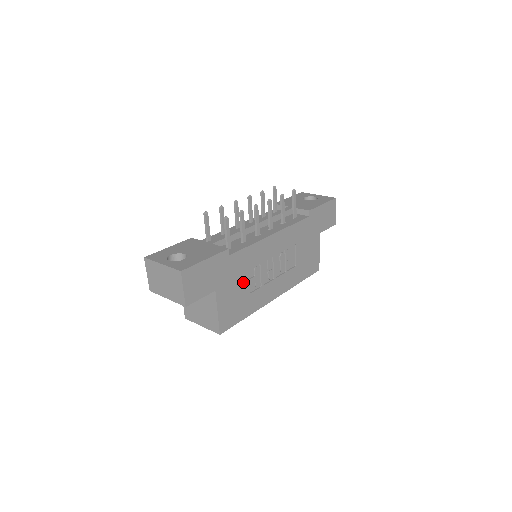
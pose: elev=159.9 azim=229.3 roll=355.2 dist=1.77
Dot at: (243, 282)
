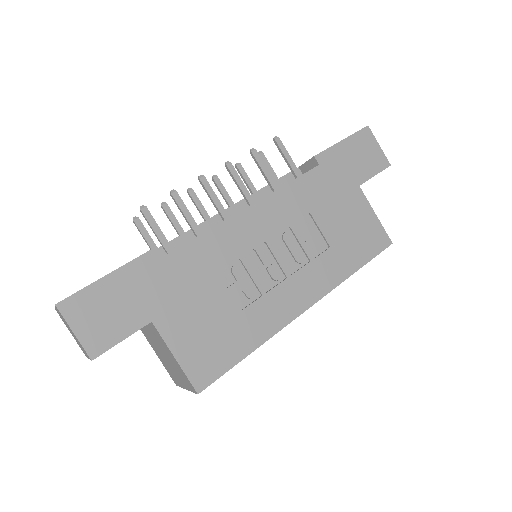
Dot at: (213, 296)
